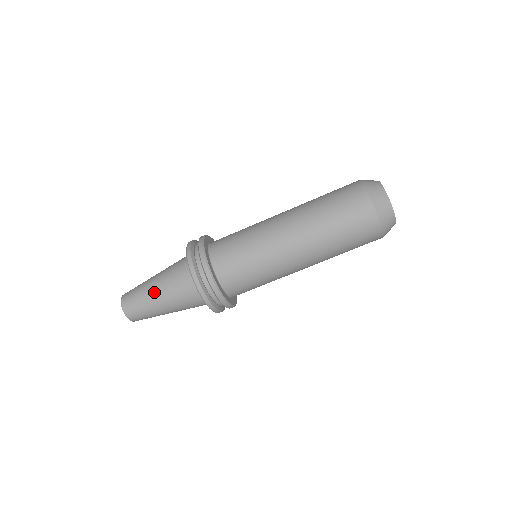
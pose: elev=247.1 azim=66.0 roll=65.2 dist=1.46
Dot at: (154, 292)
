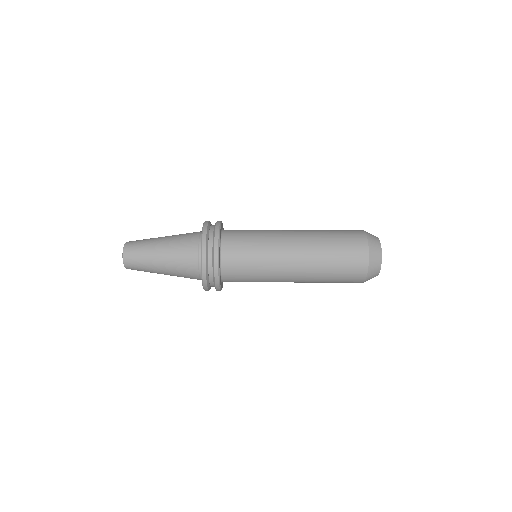
Dot at: (159, 262)
